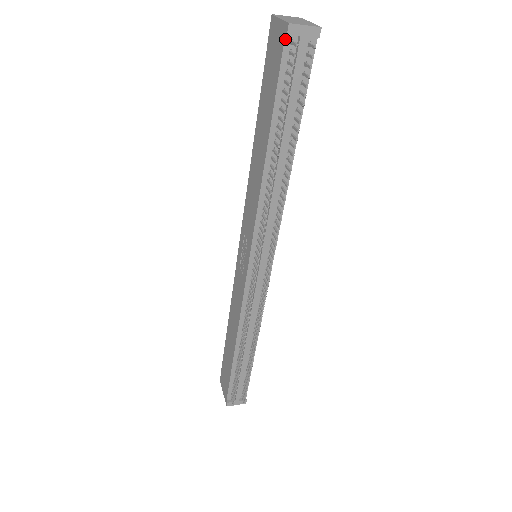
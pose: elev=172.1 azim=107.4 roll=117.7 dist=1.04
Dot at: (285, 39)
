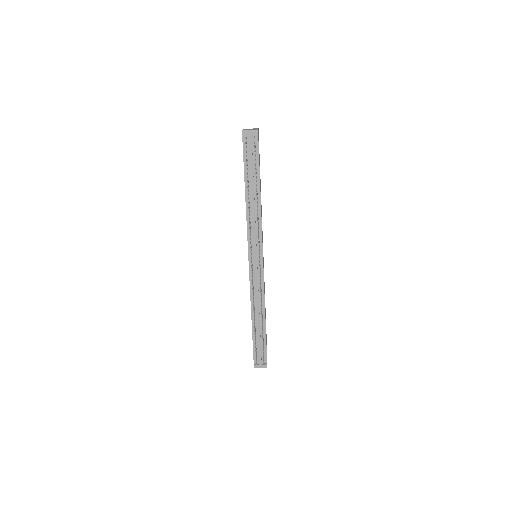
Dot at: (243, 137)
